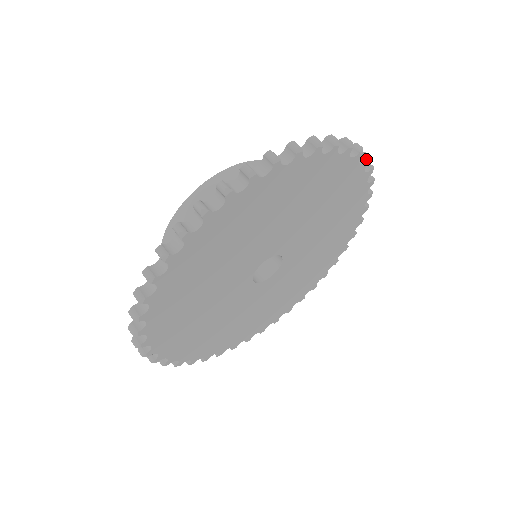
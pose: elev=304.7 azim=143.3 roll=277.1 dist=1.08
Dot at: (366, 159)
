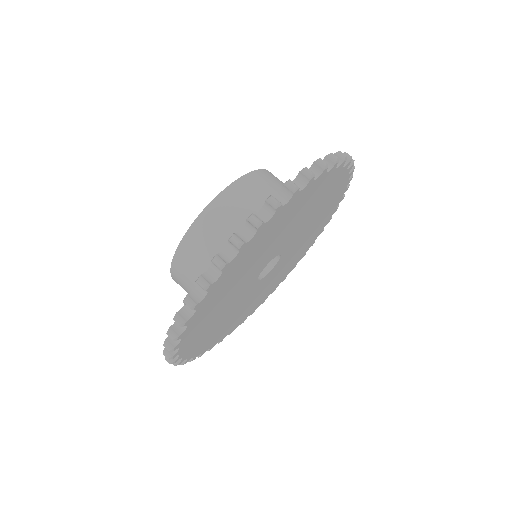
Dot at: (349, 185)
